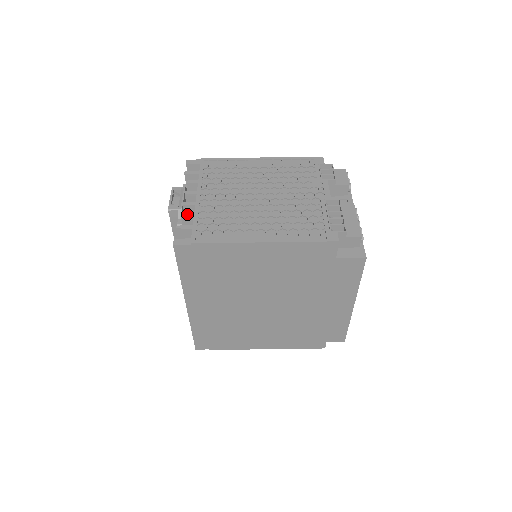
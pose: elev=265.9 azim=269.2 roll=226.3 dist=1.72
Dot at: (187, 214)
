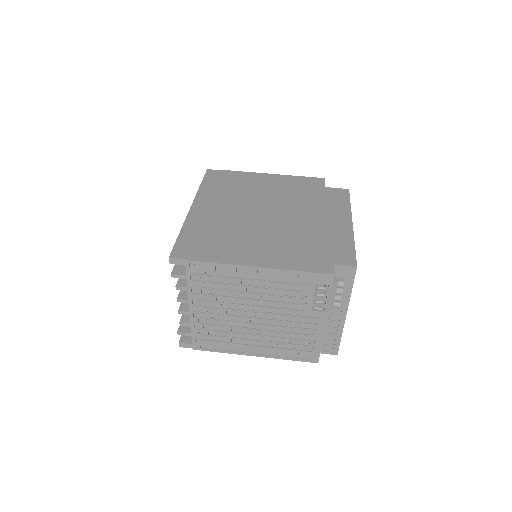
Dot at: occluded
